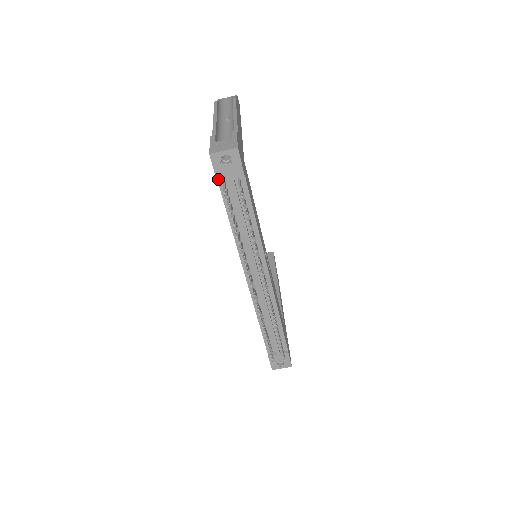
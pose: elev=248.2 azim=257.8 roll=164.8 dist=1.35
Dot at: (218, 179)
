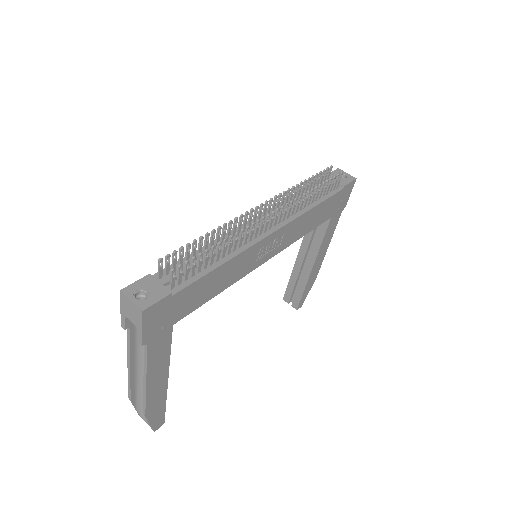
Dot at: occluded
